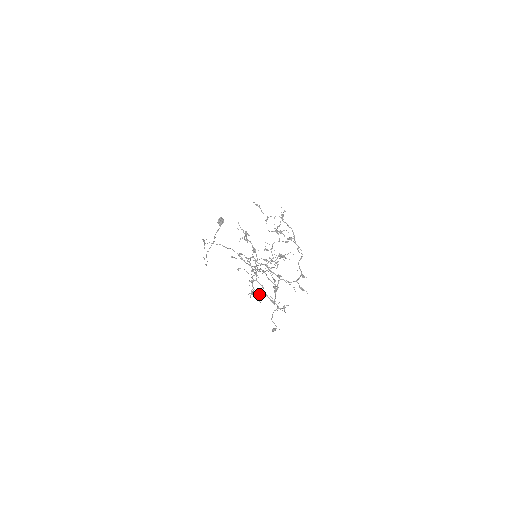
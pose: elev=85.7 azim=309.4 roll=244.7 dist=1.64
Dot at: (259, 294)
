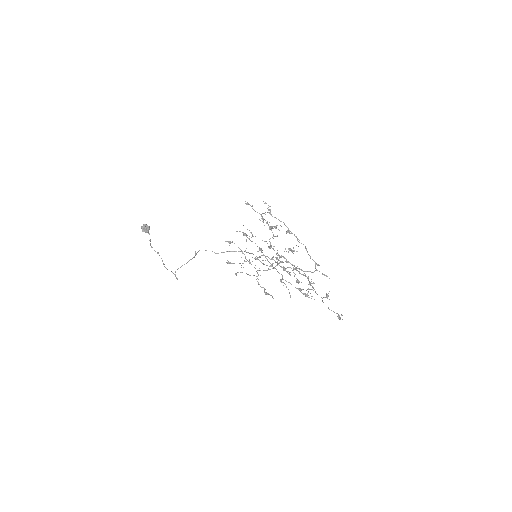
Dot at: occluded
